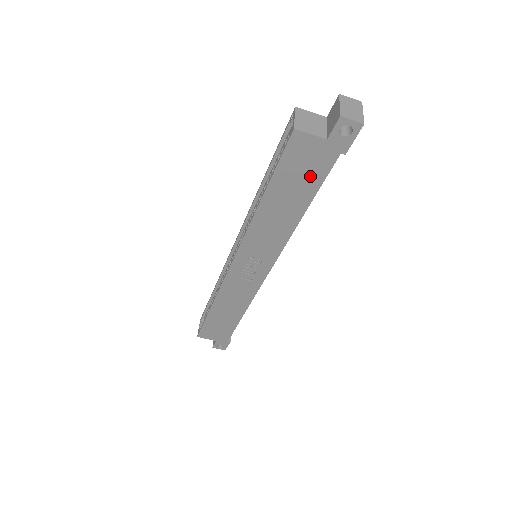
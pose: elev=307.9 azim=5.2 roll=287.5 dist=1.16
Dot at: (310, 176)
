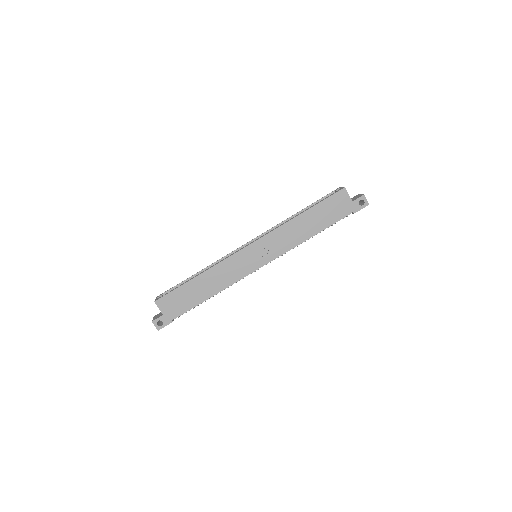
Dot at: (333, 215)
